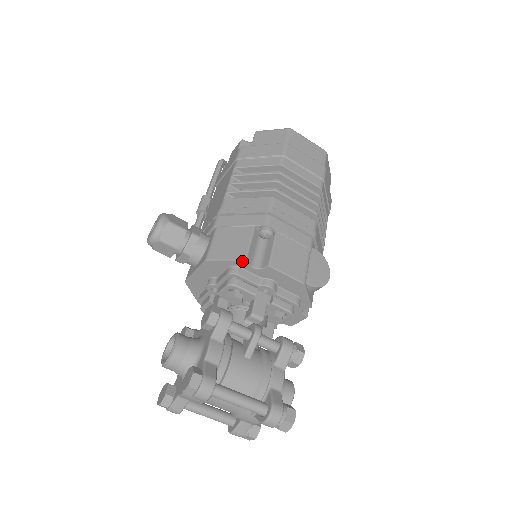
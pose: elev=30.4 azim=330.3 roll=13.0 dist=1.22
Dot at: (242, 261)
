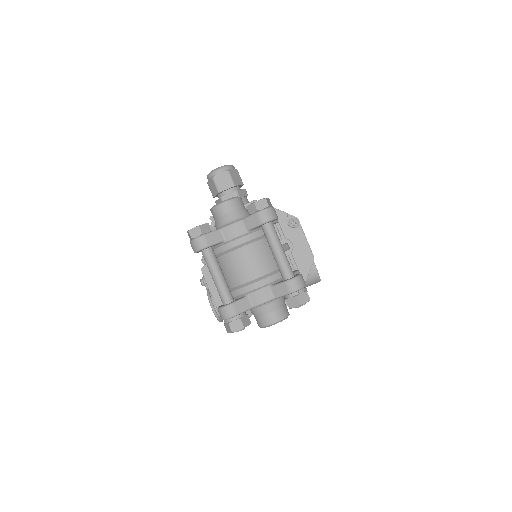
Dot at: (284, 213)
